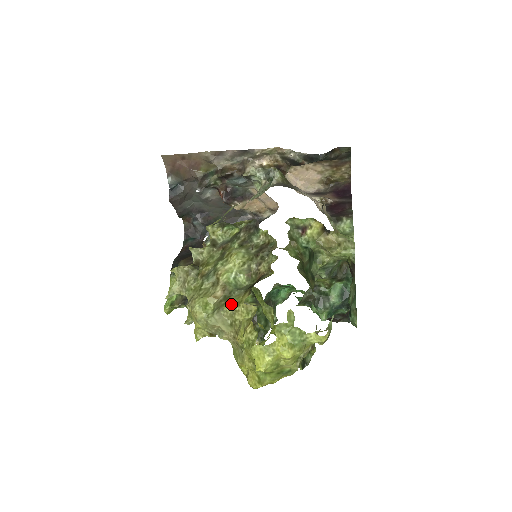
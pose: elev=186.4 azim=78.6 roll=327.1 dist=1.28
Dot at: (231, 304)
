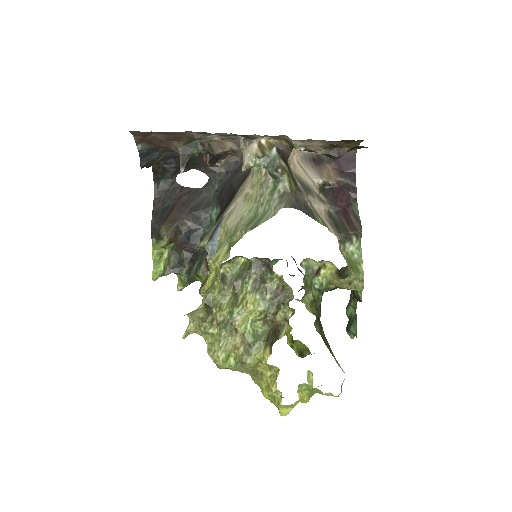
Dot at: (253, 359)
